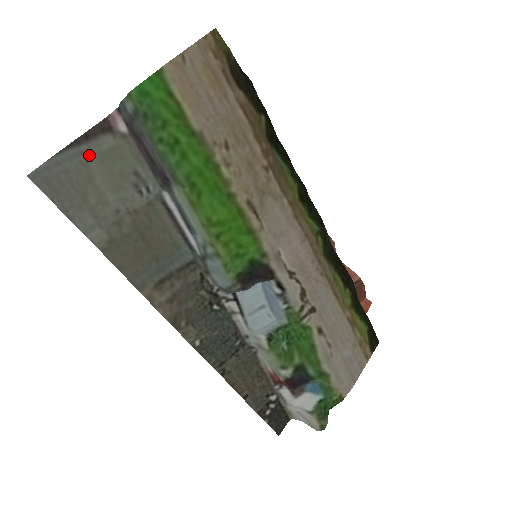
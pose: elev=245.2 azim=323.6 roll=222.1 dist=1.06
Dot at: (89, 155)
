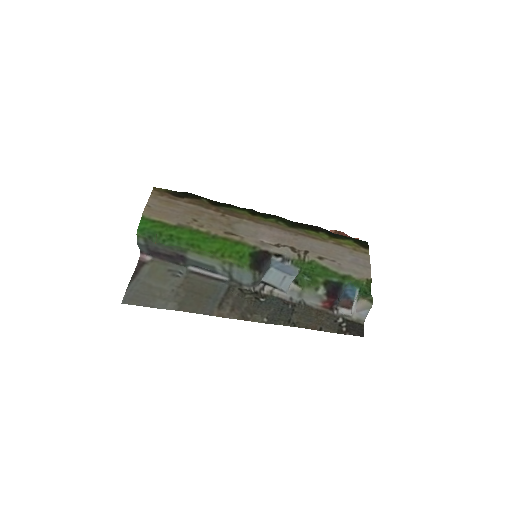
Dot at: (142, 279)
